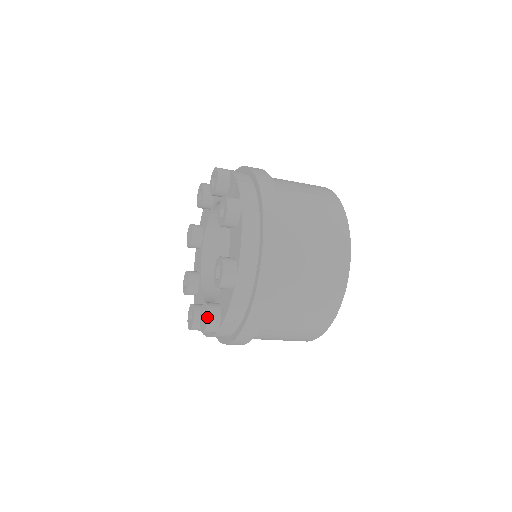
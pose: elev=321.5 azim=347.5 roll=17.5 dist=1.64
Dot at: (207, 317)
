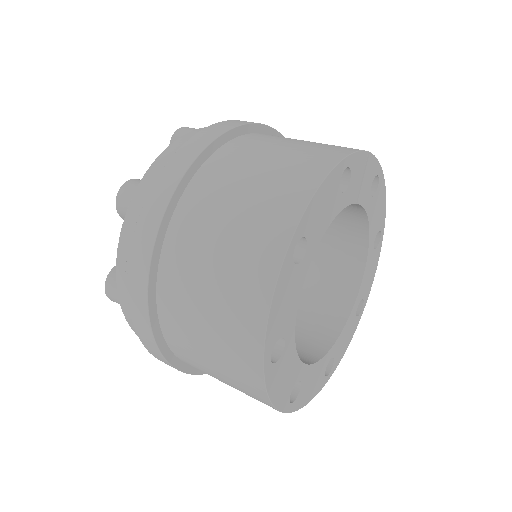
Dot at: (111, 269)
